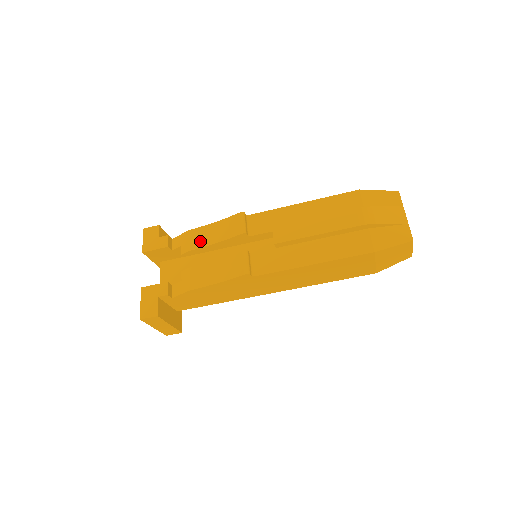
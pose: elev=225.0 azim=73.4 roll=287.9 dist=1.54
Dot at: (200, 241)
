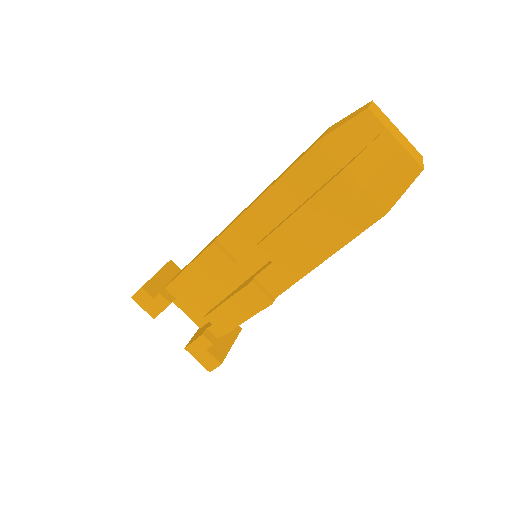
Dot at: (195, 286)
